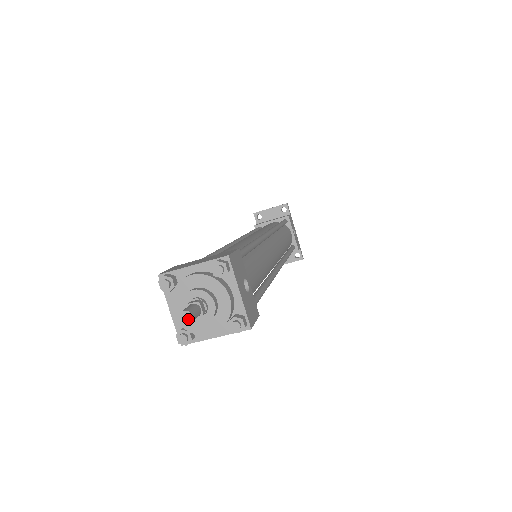
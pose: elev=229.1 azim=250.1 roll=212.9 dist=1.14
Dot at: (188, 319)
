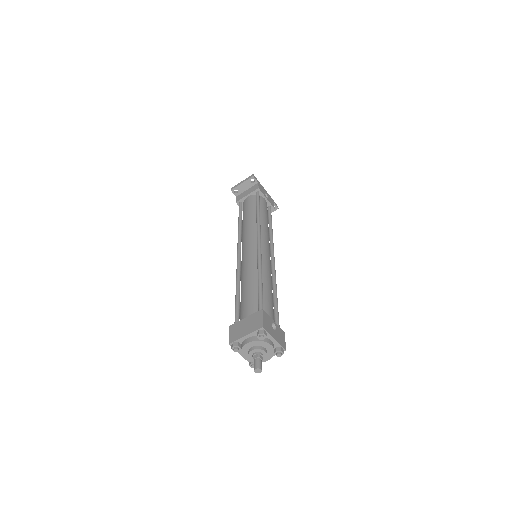
Dot at: (259, 371)
